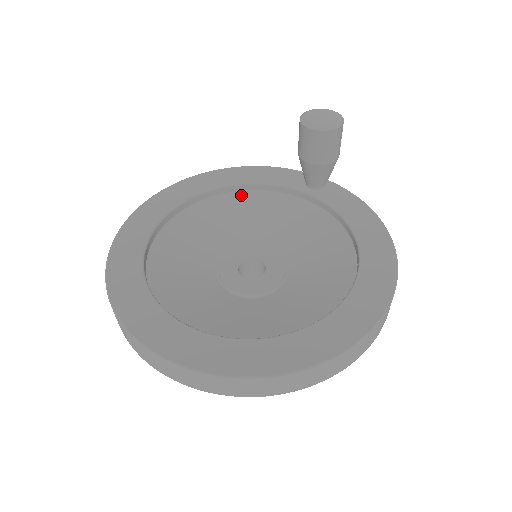
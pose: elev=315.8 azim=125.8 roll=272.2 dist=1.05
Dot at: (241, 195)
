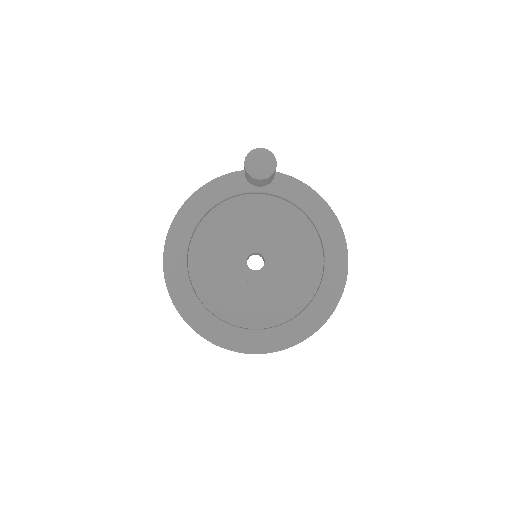
Dot at: (214, 213)
